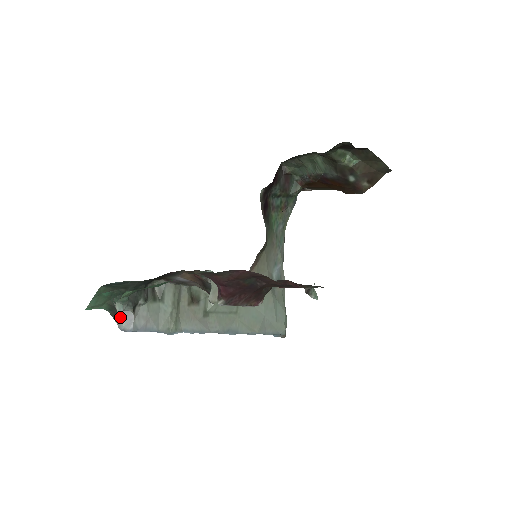
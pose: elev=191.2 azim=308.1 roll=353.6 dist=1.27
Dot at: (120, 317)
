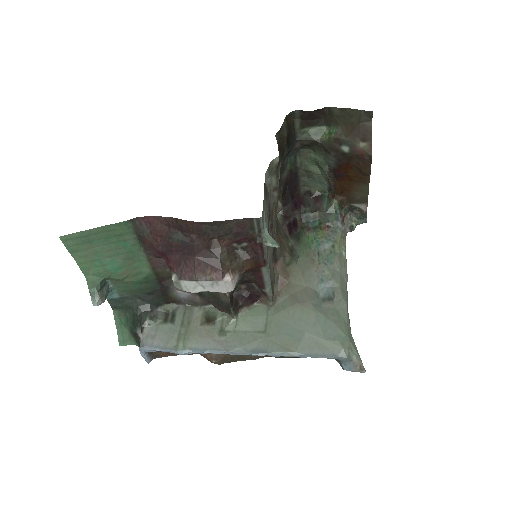
Dot at: occluded
